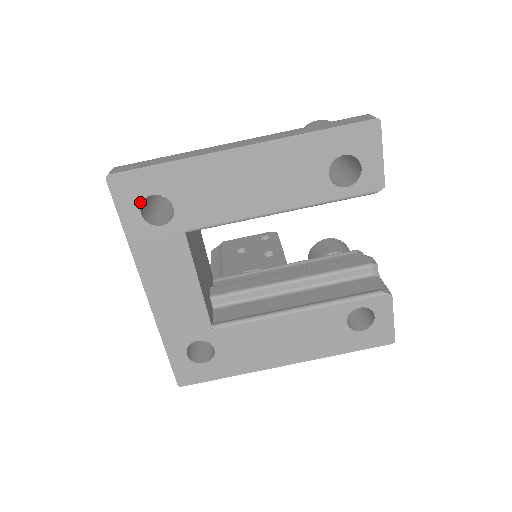
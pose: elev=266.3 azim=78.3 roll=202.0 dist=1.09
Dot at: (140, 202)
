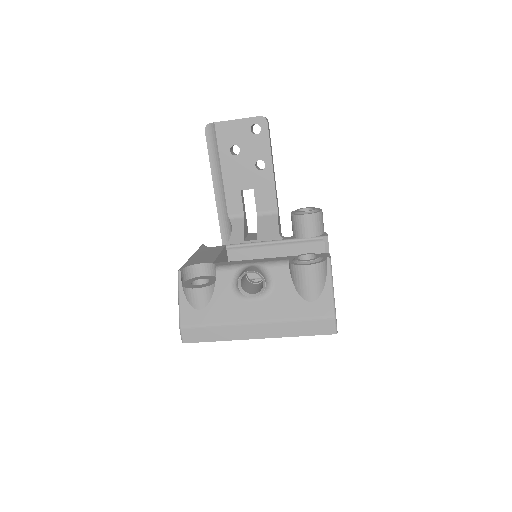
Dot at: occluded
